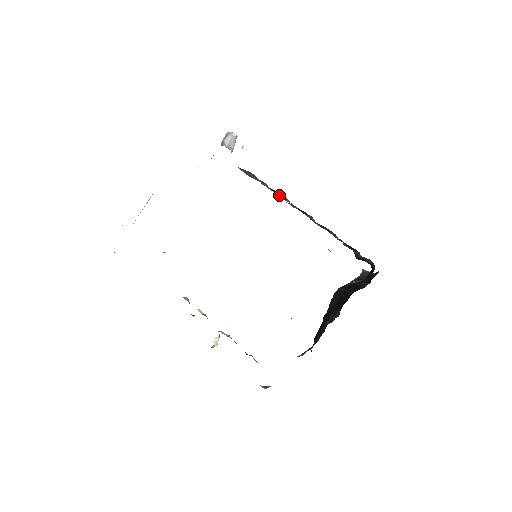
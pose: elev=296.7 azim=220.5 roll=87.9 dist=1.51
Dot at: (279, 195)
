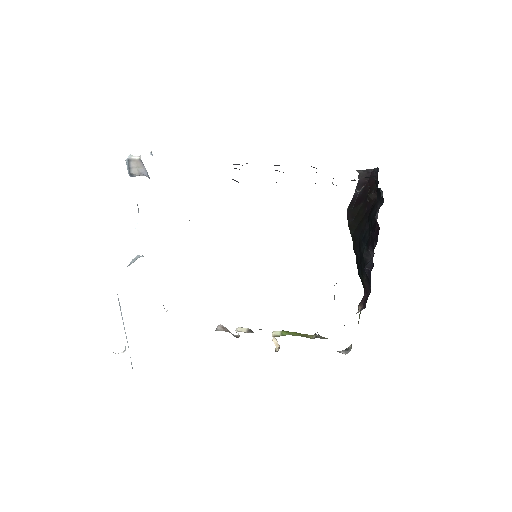
Dot at: occluded
